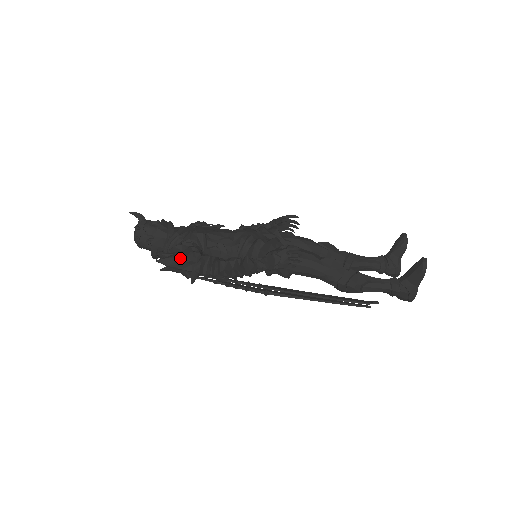
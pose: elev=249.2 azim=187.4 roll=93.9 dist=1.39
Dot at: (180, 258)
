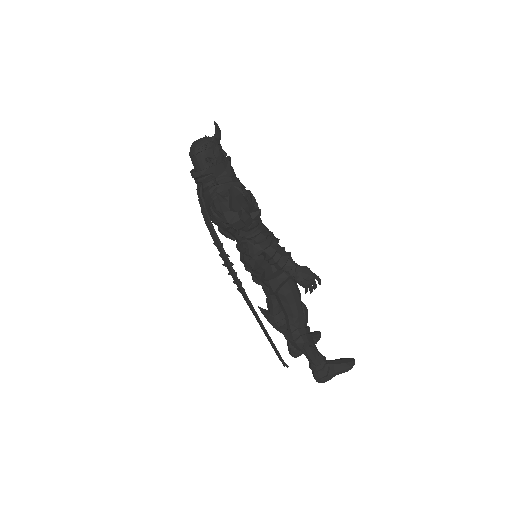
Dot at: (246, 202)
